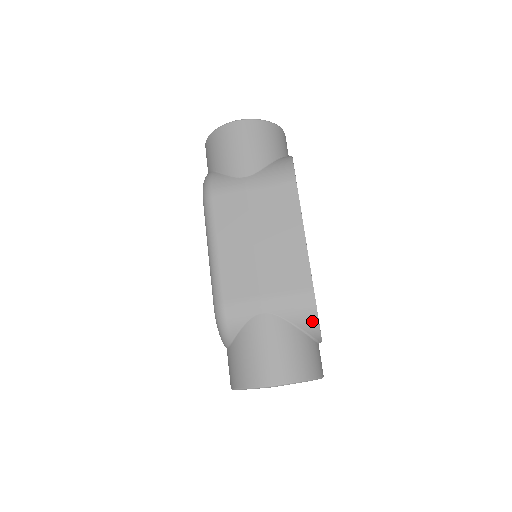
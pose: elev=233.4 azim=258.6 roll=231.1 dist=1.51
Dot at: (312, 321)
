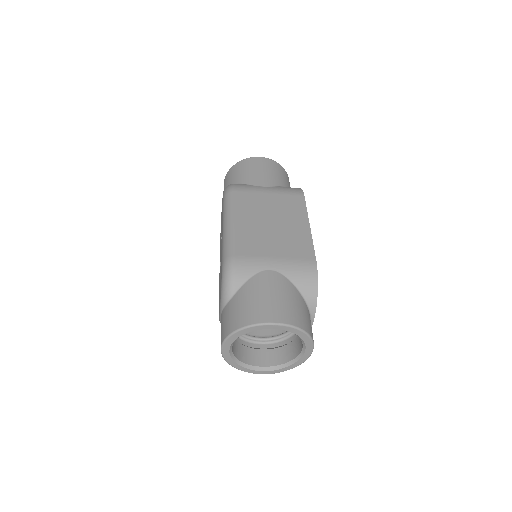
Dot at: (312, 287)
